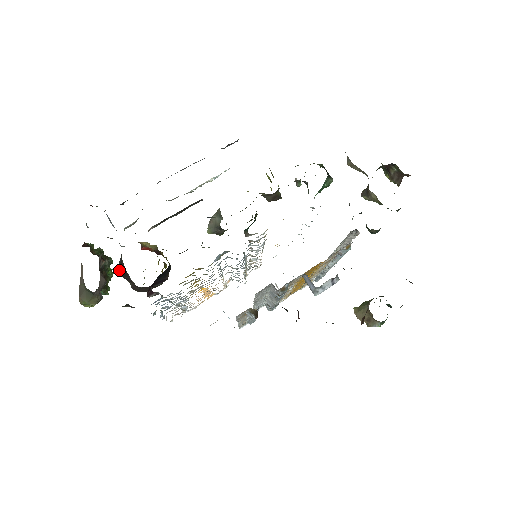
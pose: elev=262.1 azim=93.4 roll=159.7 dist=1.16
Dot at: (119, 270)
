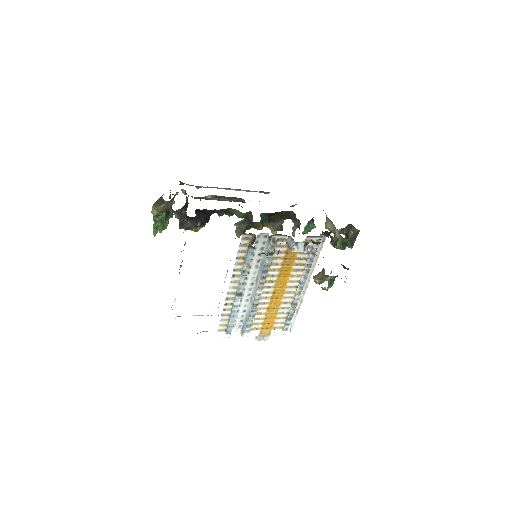
Dot at: occluded
